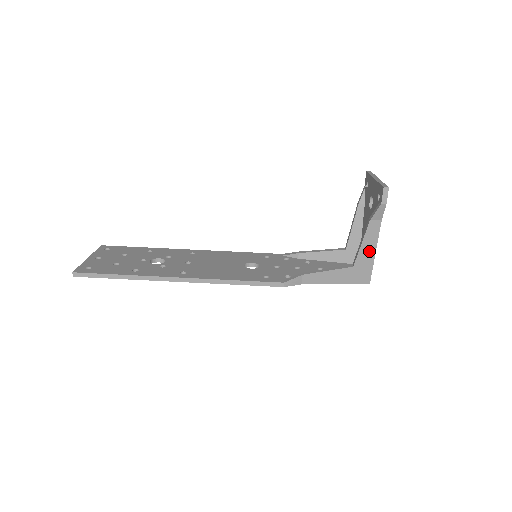
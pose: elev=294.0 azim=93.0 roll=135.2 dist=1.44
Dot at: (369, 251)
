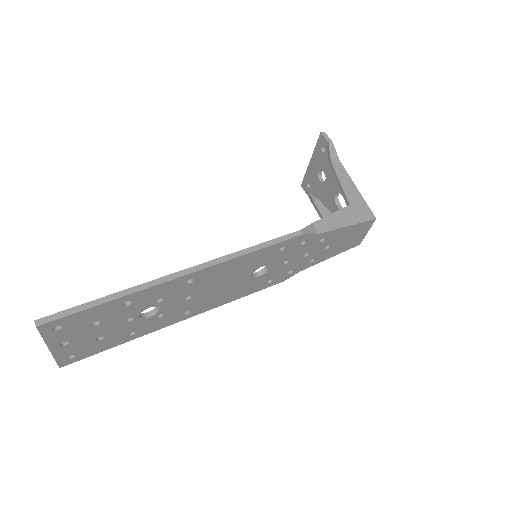
Dot at: (351, 188)
